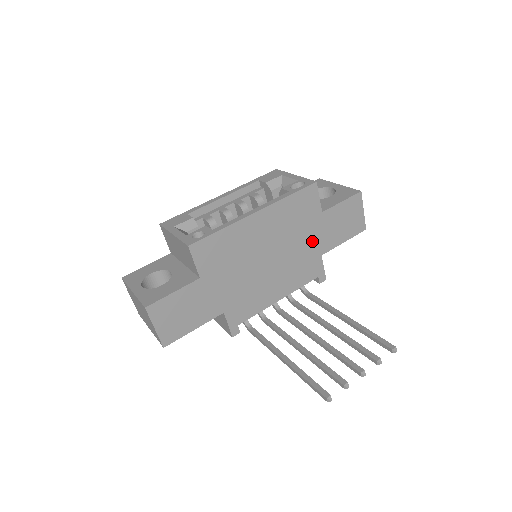
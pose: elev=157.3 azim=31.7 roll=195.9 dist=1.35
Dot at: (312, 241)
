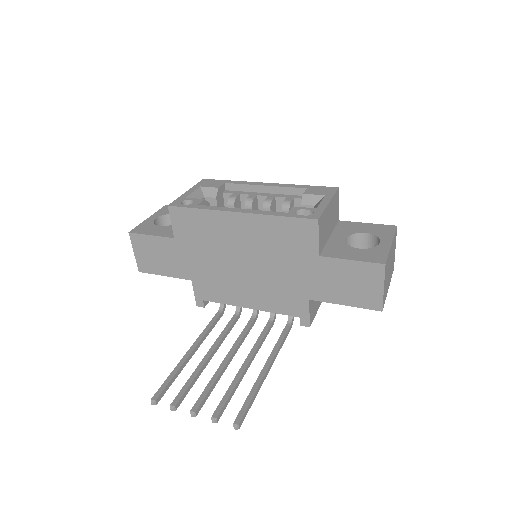
Dot at: (300, 278)
